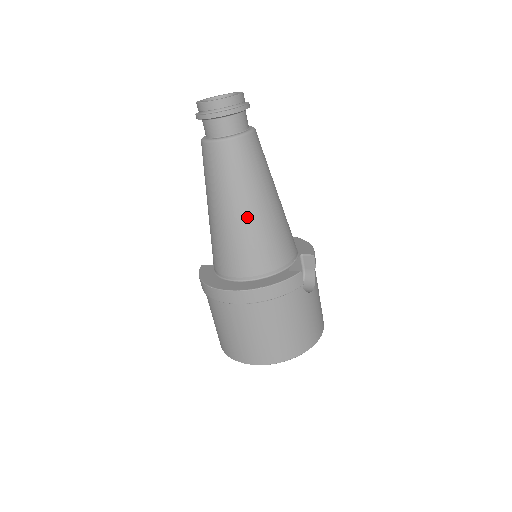
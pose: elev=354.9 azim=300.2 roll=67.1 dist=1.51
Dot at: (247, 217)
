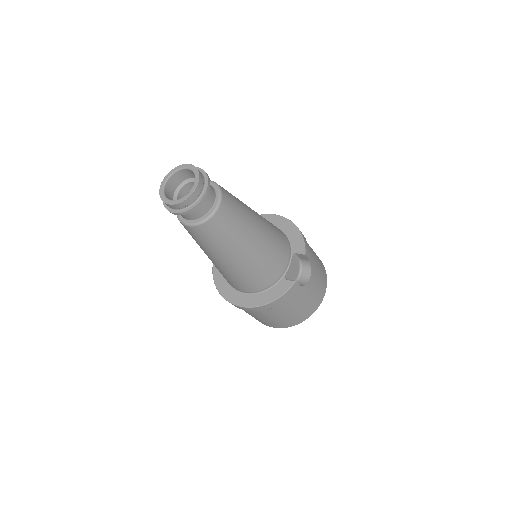
Dot at: (238, 263)
